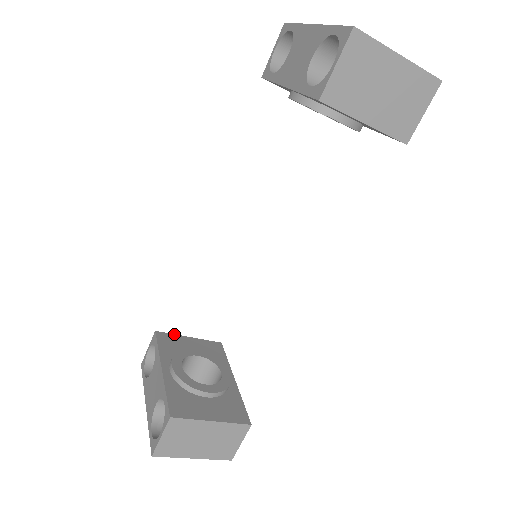
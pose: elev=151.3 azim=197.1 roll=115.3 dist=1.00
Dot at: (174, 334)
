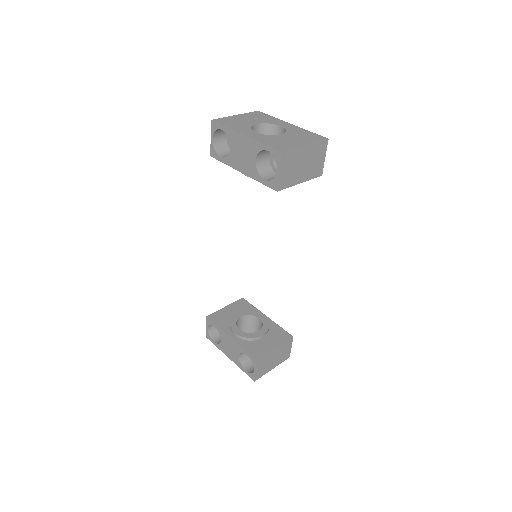
Dot at: (217, 311)
